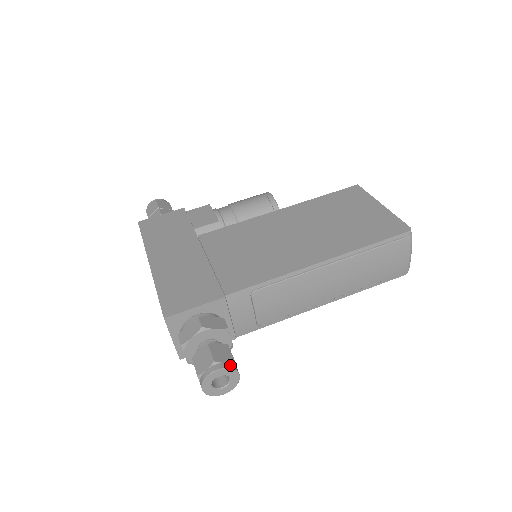
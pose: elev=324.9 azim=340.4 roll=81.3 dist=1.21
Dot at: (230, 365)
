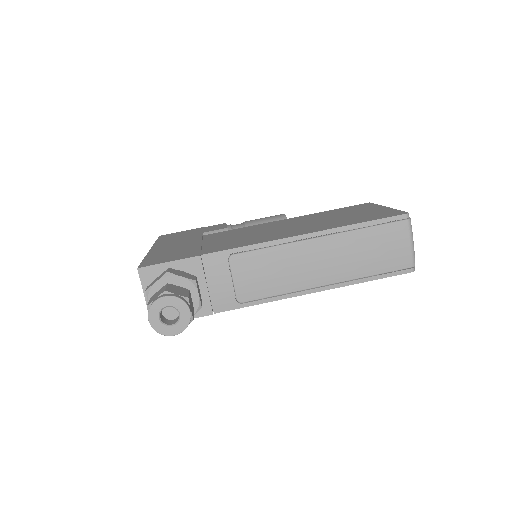
Dot at: (181, 297)
